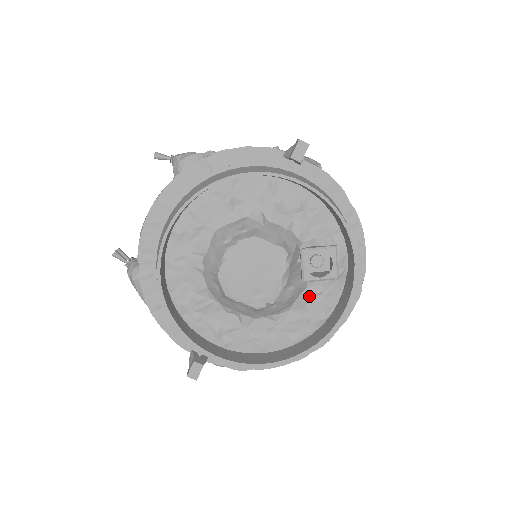
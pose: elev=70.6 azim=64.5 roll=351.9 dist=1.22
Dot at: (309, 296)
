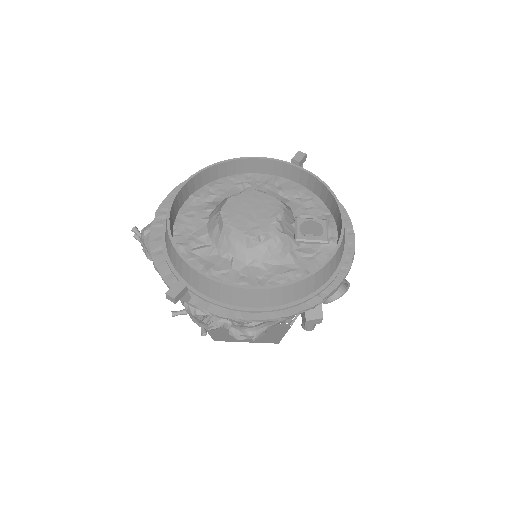
Dot at: (300, 255)
